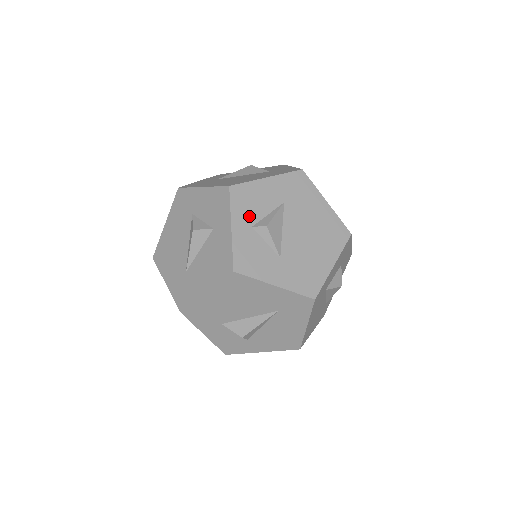
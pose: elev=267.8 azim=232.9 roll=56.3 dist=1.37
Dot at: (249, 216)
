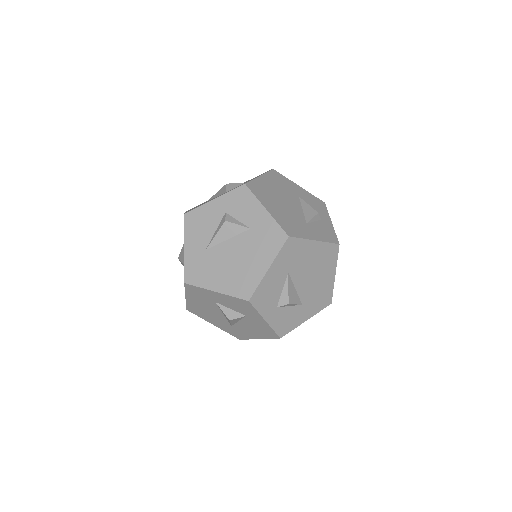
Dot at: (272, 304)
